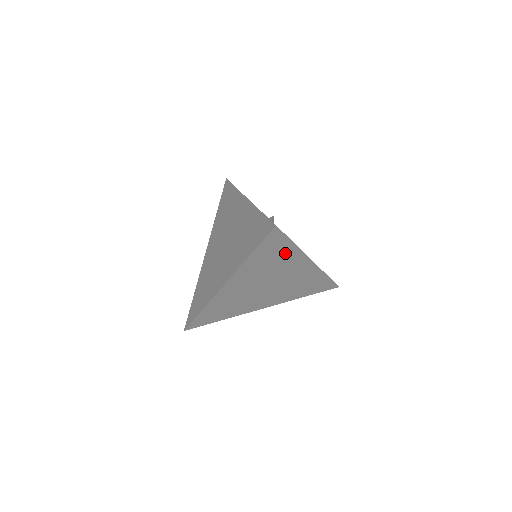
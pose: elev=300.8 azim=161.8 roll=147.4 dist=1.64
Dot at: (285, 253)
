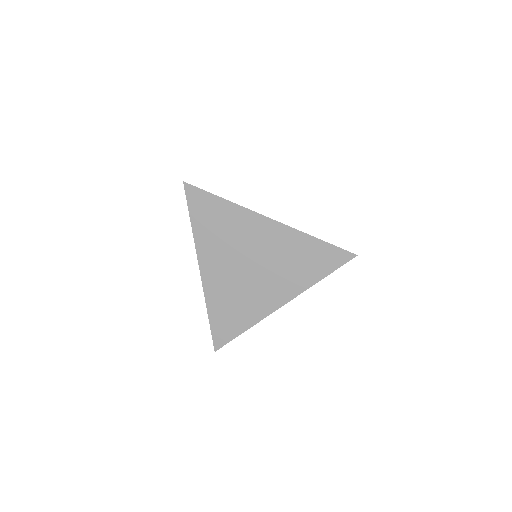
Dot at: (225, 213)
